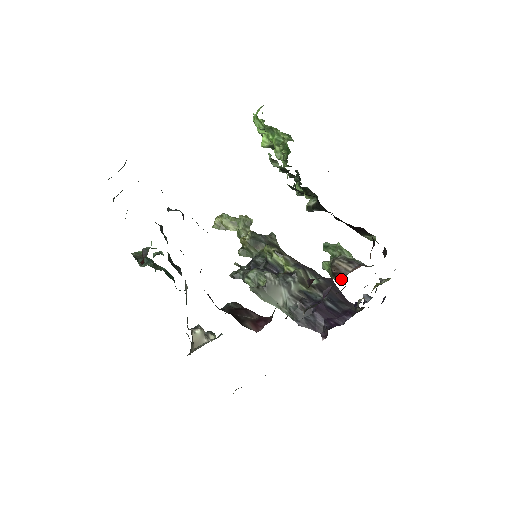
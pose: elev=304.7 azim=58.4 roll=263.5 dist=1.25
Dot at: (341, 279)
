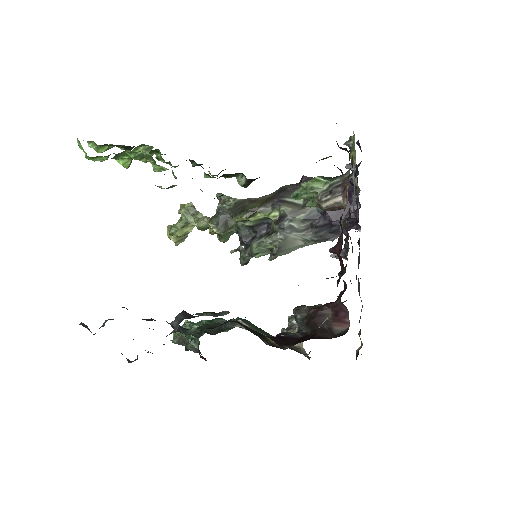
Dot at: occluded
